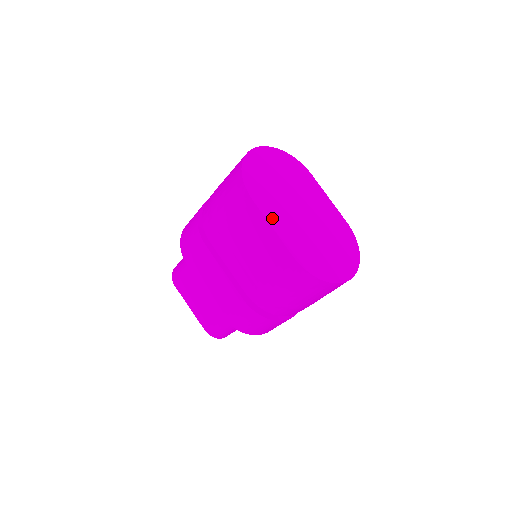
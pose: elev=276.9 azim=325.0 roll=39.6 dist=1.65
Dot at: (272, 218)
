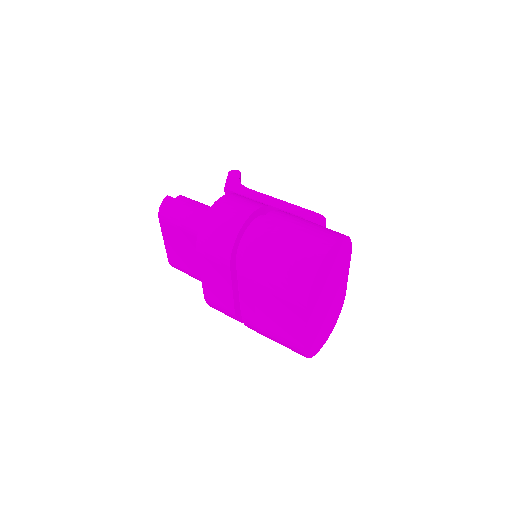
Dot at: (309, 320)
